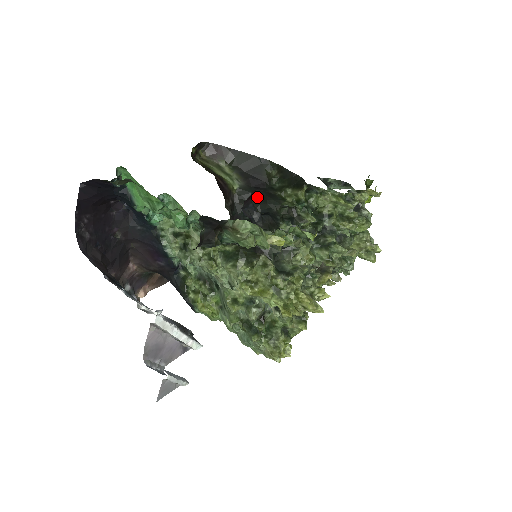
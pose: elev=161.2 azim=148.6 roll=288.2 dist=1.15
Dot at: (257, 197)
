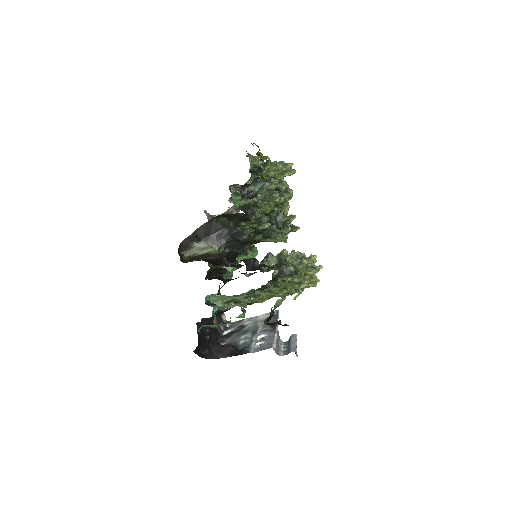
Dot at: (232, 241)
